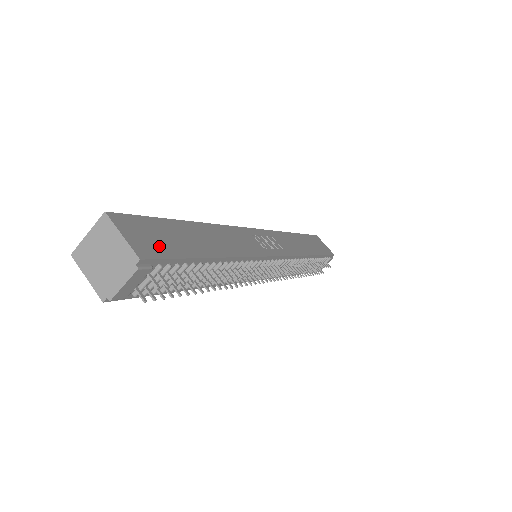
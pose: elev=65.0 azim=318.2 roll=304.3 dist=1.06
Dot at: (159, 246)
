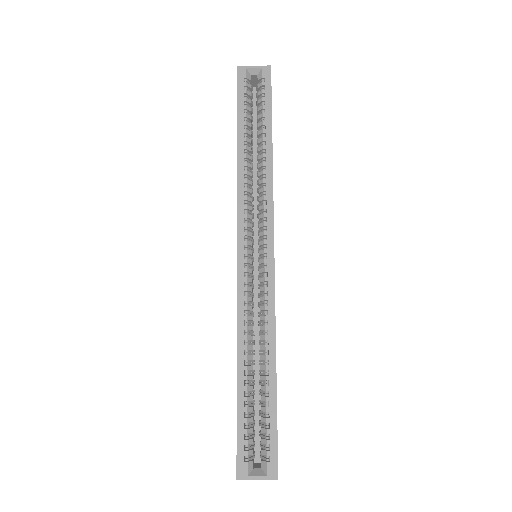
Dot at: occluded
